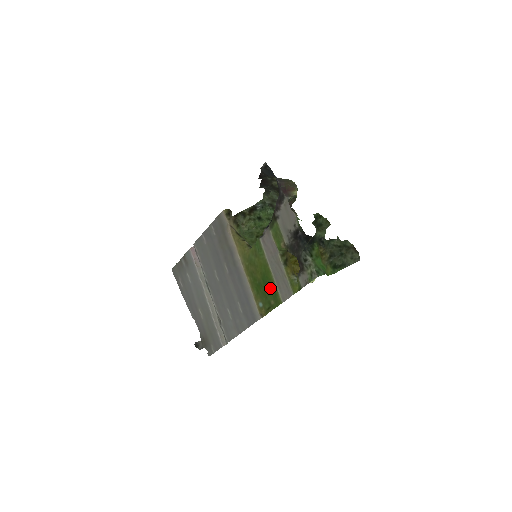
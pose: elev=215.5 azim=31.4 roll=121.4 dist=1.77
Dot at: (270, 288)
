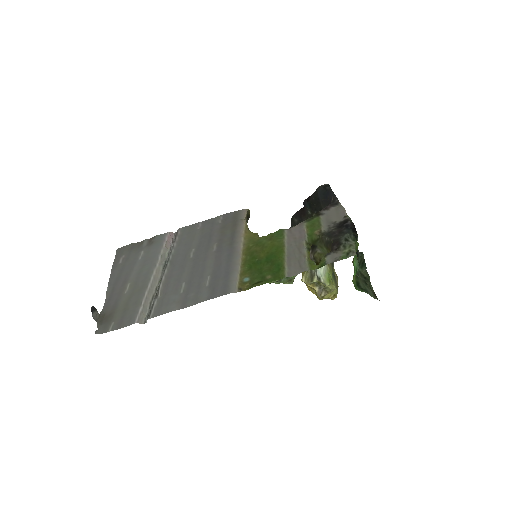
Dot at: (274, 265)
